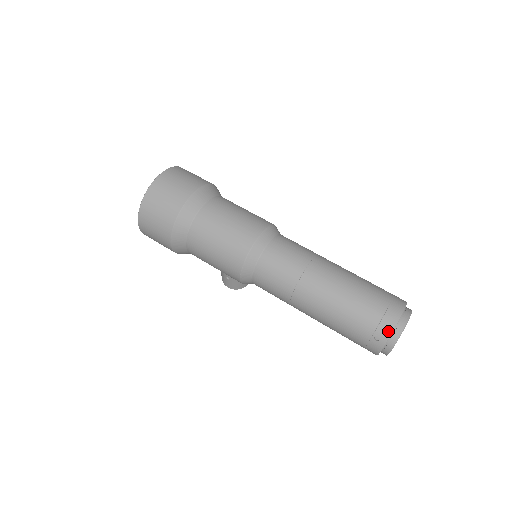
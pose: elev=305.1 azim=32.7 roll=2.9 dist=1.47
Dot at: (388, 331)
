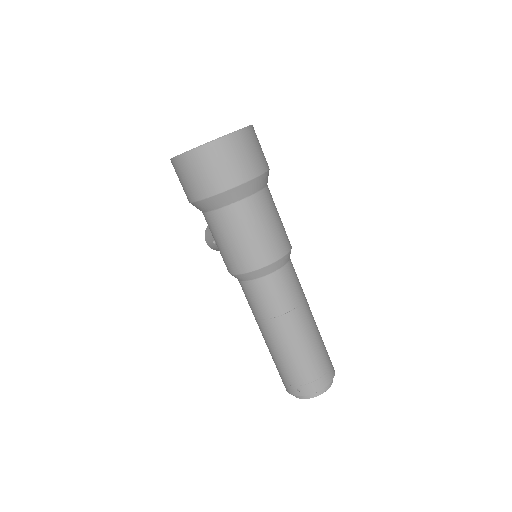
Dot at: (310, 392)
